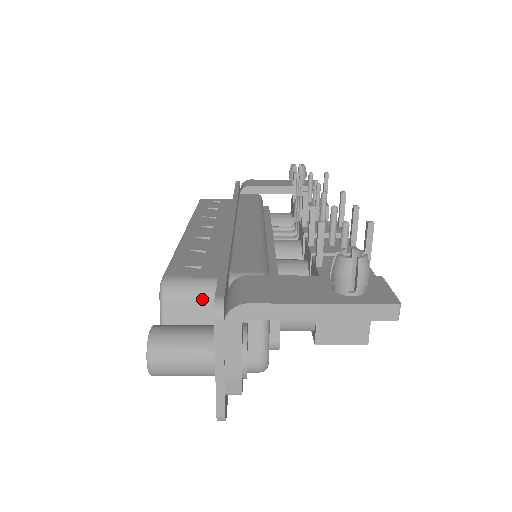
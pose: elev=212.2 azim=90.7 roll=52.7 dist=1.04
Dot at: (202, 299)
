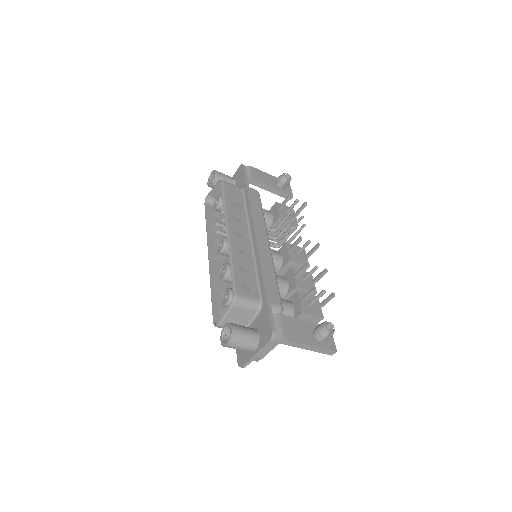
Dot at: (250, 311)
